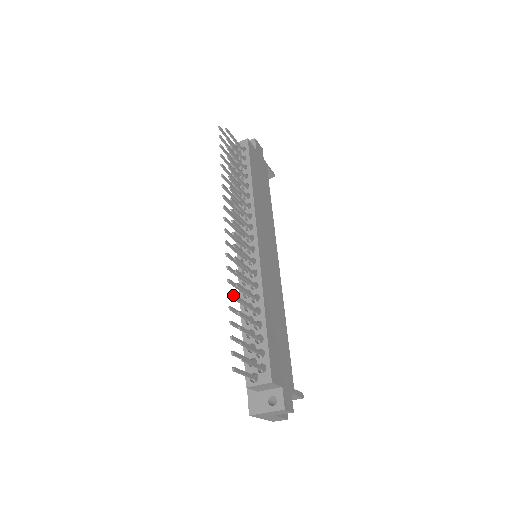
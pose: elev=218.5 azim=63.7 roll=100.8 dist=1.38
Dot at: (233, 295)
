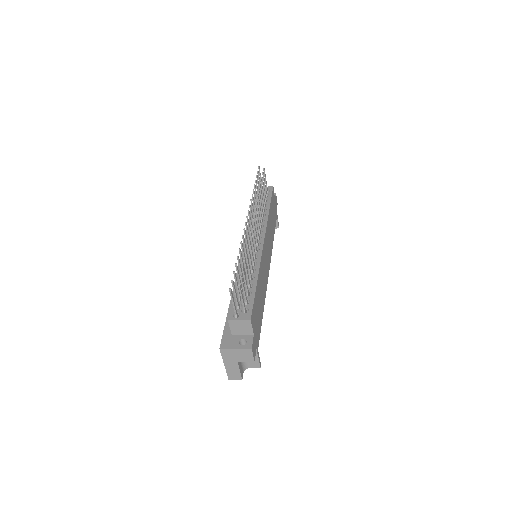
Dot at: (241, 253)
